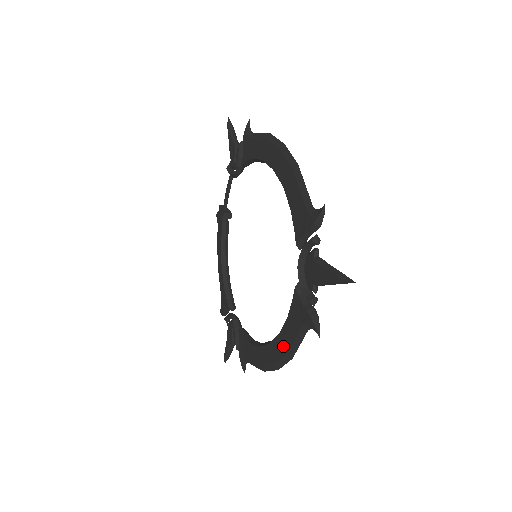
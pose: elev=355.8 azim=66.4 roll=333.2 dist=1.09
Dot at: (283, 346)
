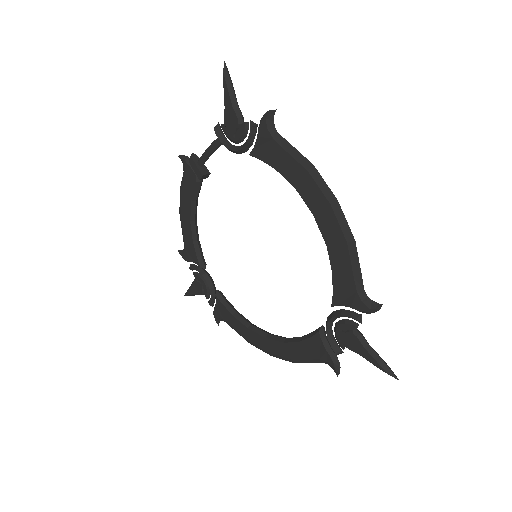
Dot at: (287, 353)
